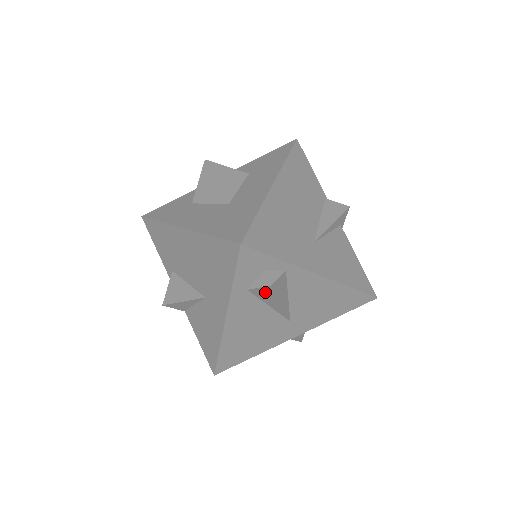
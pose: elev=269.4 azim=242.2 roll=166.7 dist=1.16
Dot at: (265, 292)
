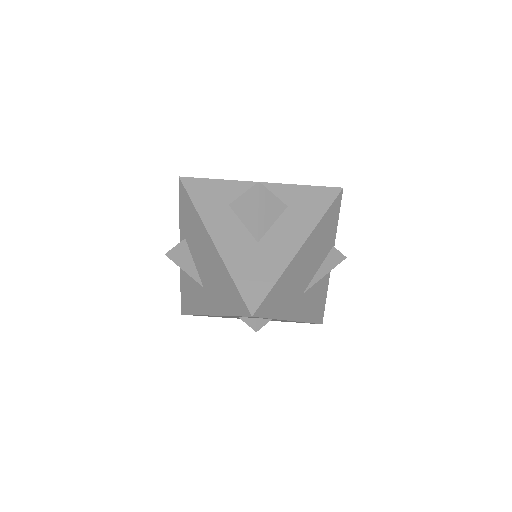
Dot at: occluded
